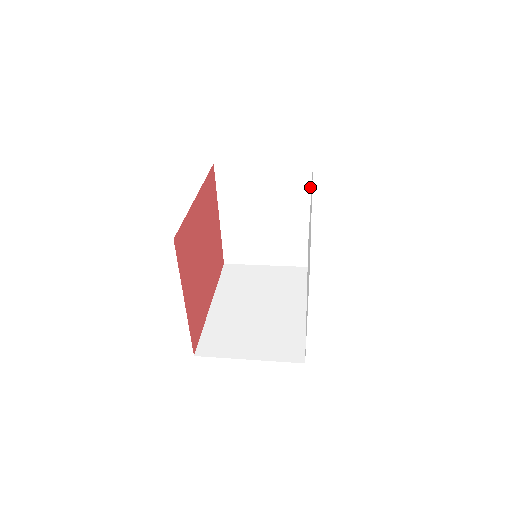
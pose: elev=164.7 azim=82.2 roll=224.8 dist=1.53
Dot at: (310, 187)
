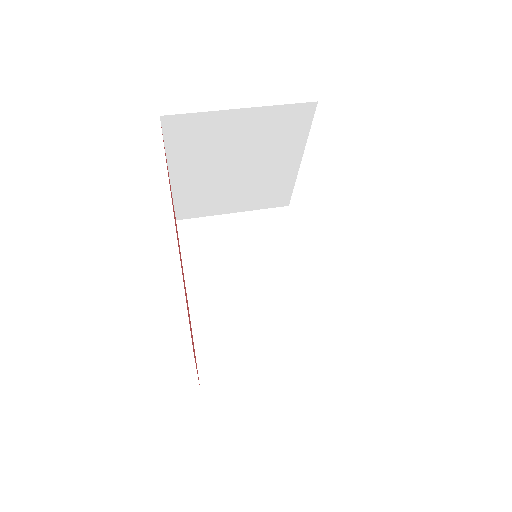
Dot at: (307, 128)
